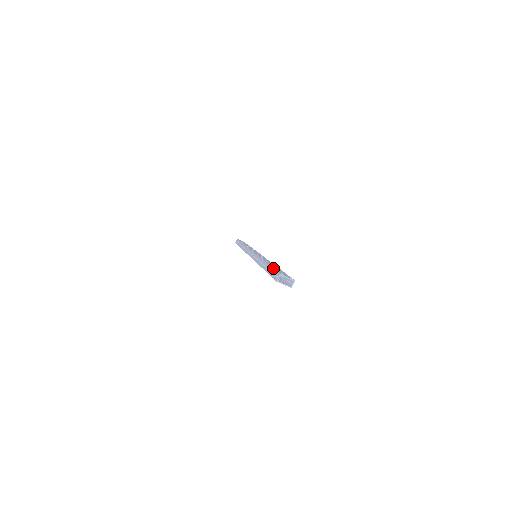
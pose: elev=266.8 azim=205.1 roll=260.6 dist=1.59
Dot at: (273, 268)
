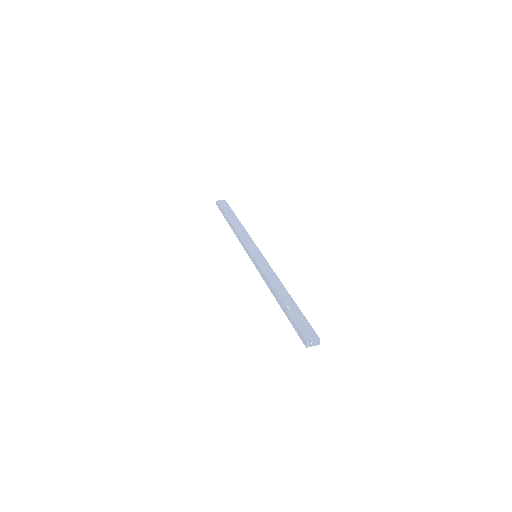
Dot at: (294, 323)
